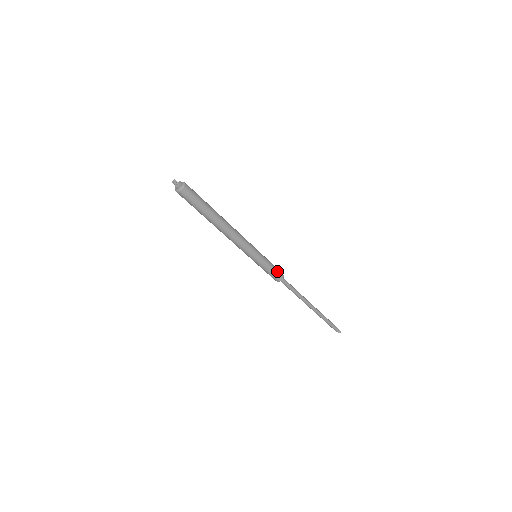
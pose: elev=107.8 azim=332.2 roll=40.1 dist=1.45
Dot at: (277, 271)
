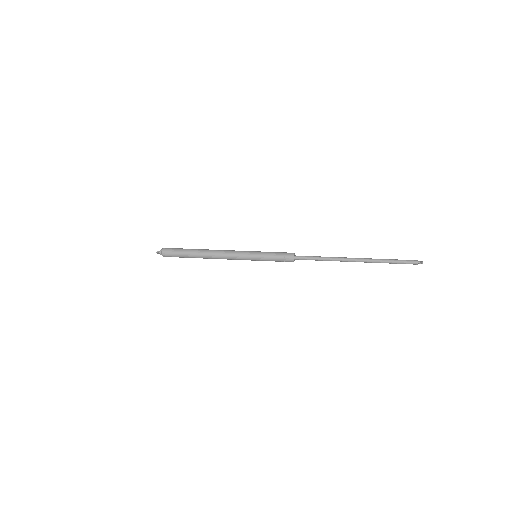
Dot at: (283, 255)
